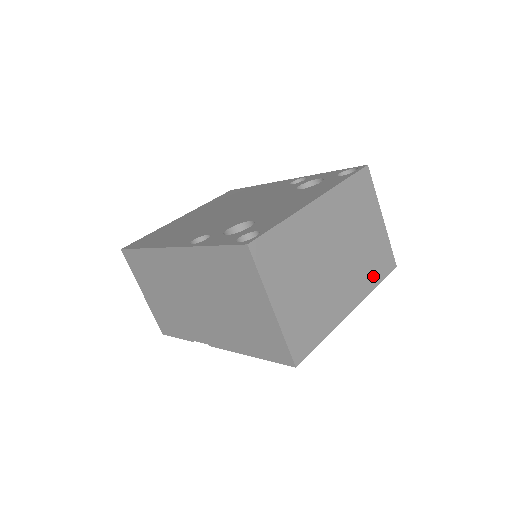
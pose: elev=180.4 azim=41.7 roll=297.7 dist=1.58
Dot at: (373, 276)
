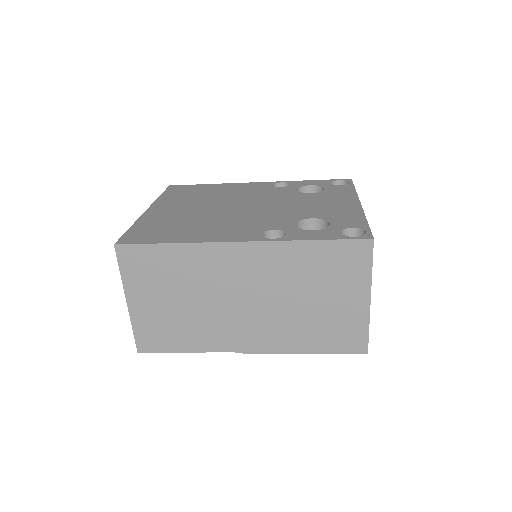
Dot at: occluded
